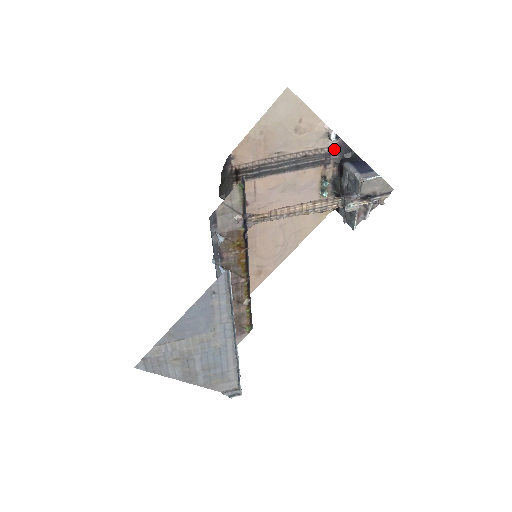
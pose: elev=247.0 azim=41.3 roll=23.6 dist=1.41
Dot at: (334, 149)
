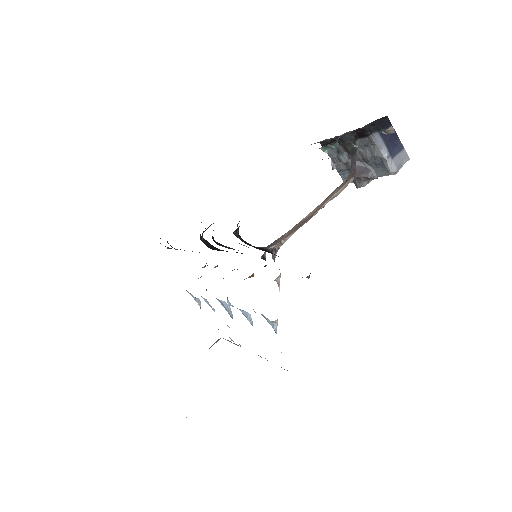
Dot at: occluded
